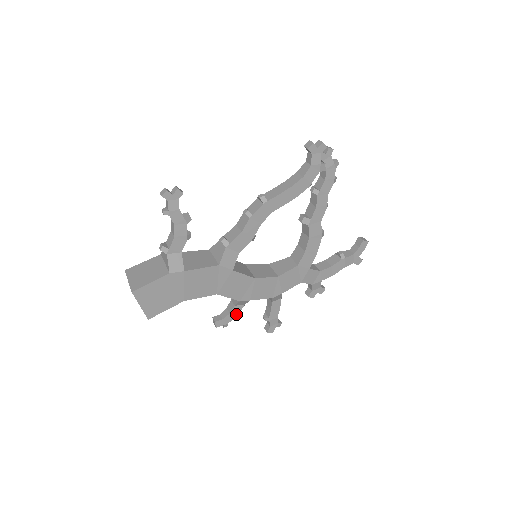
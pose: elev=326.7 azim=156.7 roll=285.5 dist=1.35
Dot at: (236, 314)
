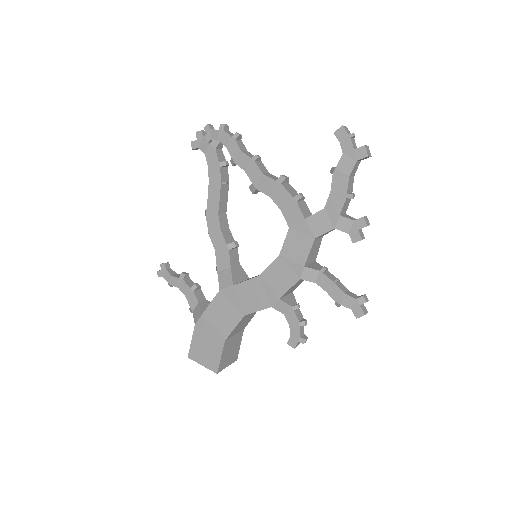
Dot at: (296, 322)
